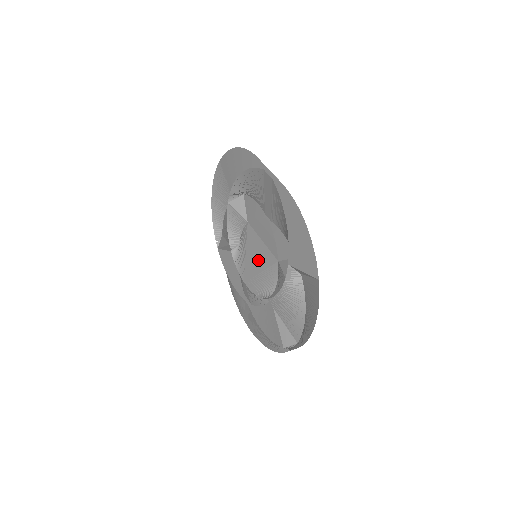
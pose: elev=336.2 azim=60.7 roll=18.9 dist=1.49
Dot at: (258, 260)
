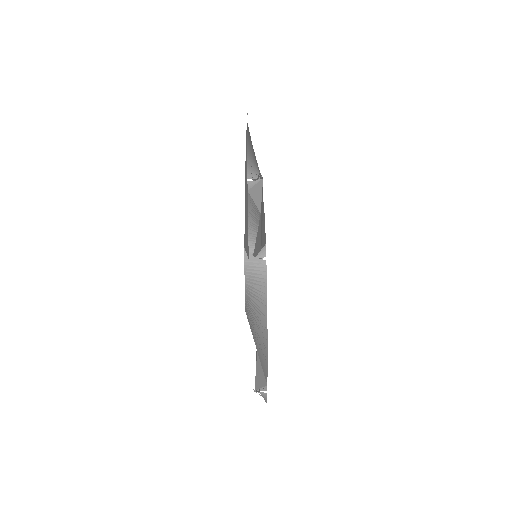
Dot at: occluded
